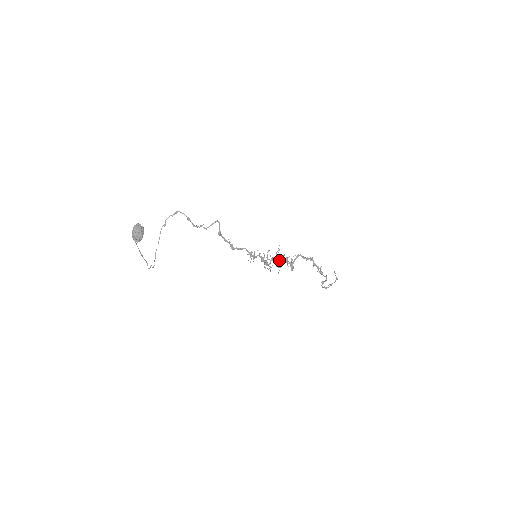
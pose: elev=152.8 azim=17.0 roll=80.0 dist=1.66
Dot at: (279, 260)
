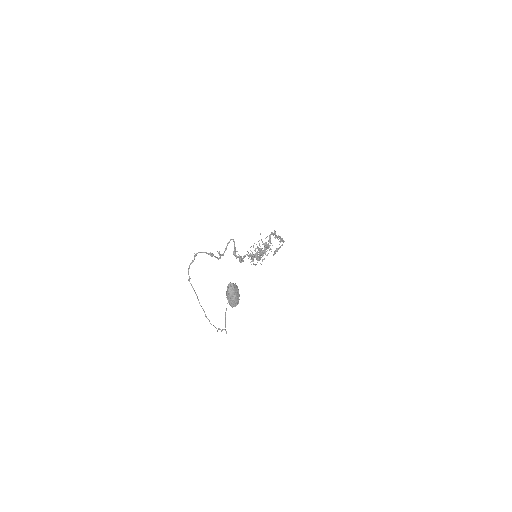
Dot at: occluded
